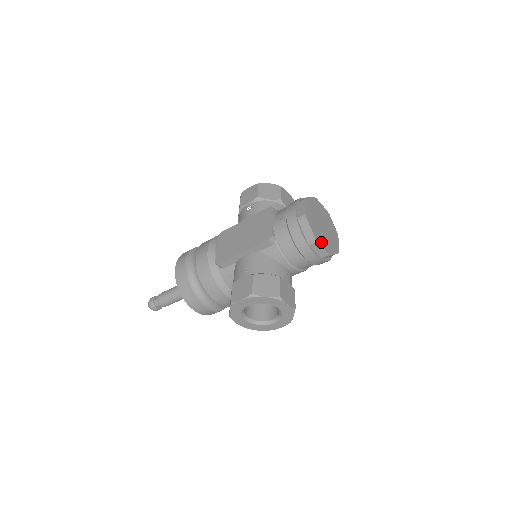
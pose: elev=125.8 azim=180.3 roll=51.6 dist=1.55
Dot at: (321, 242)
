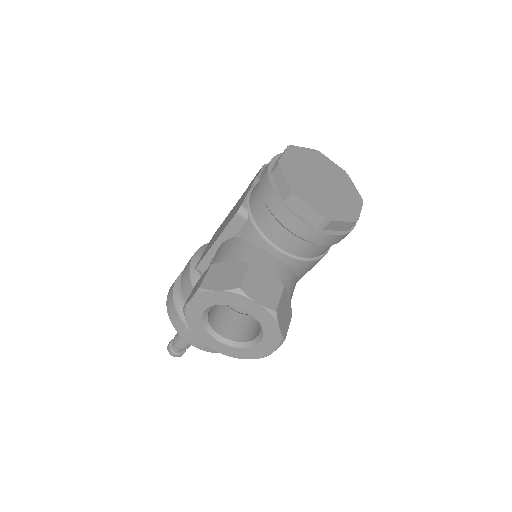
Dot at: (308, 200)
